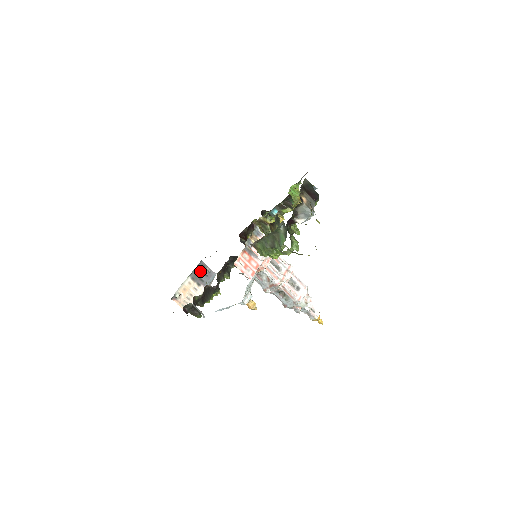
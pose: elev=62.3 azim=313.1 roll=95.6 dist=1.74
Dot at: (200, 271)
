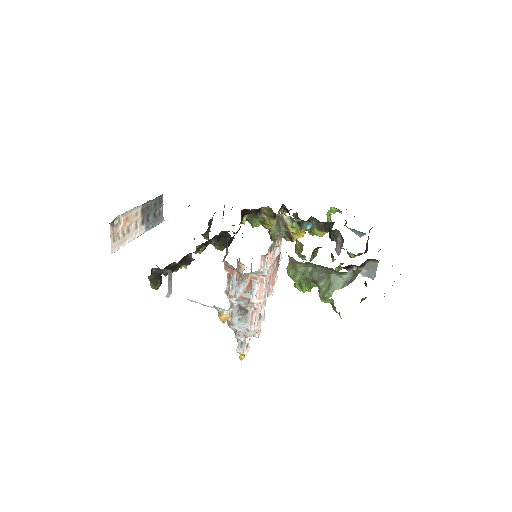
Dot at: (154, 206)
